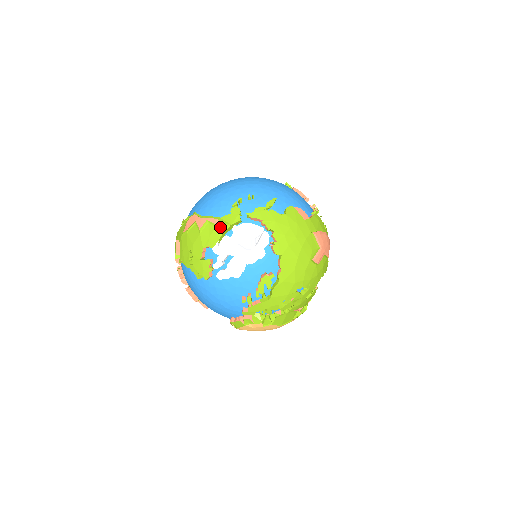
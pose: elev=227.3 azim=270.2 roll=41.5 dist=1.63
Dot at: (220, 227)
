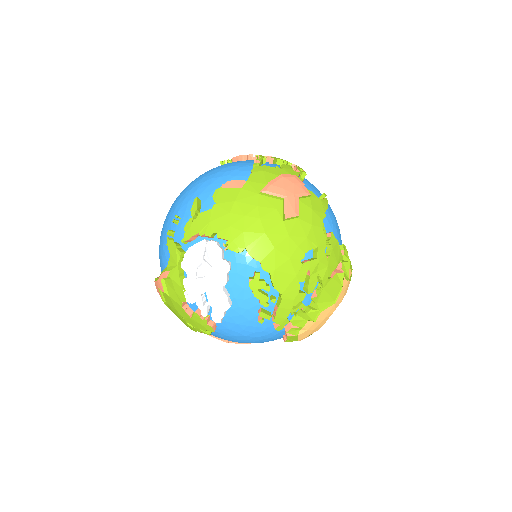
Dot at: (173, 276)
